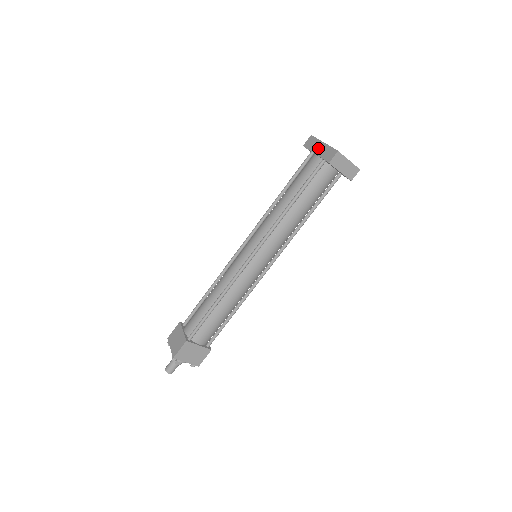
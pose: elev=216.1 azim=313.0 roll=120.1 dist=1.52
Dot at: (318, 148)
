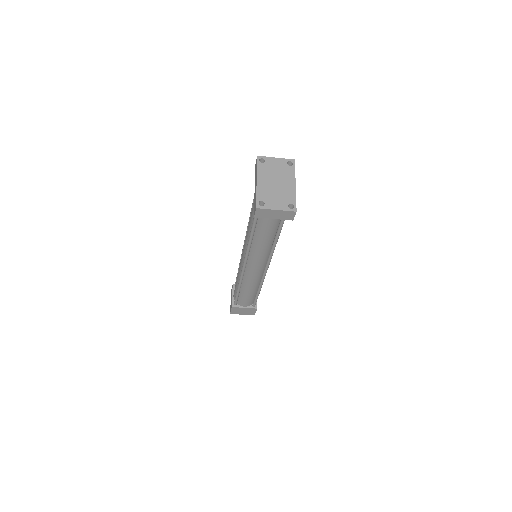
Dot at: (255, 185)
